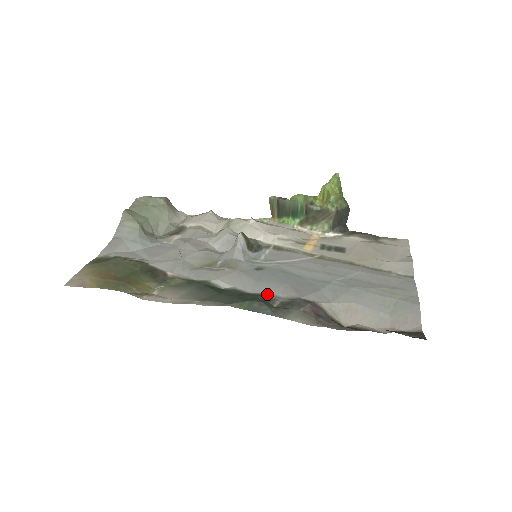
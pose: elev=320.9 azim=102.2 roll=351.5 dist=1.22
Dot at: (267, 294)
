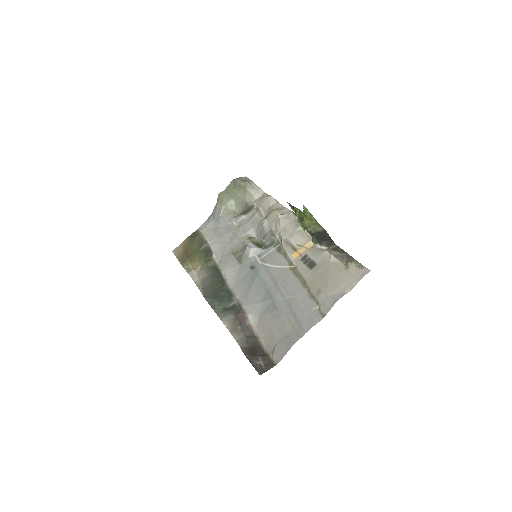
Dot at: (234, 294)
